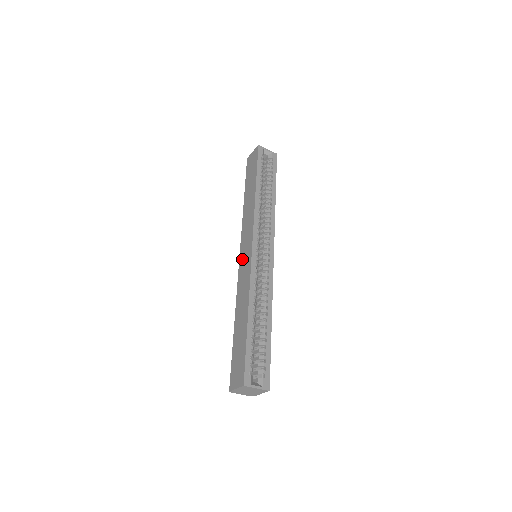
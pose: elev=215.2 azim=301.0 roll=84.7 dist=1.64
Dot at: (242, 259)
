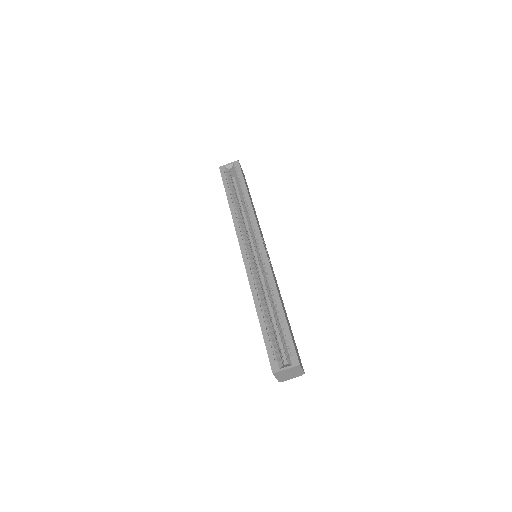
Dot at: occluded
